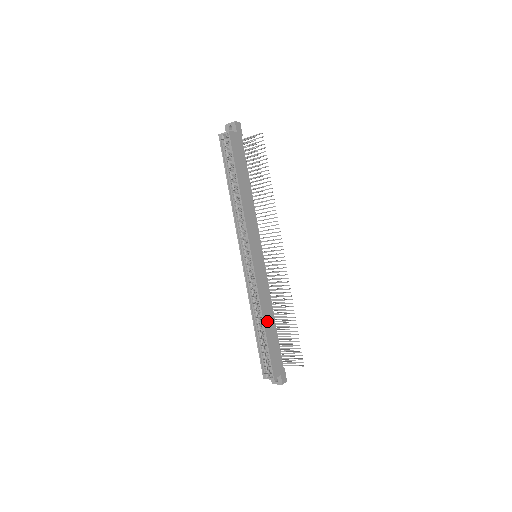
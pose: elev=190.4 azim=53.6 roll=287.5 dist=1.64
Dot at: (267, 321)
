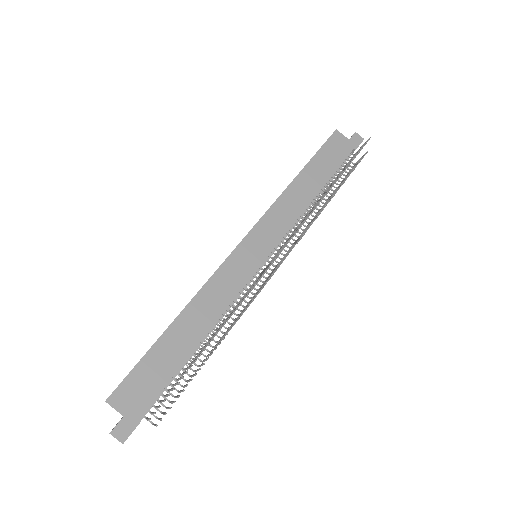
Dot at: (185, 324)
